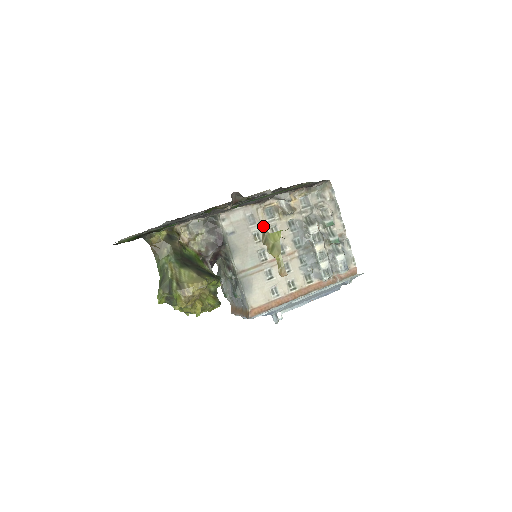
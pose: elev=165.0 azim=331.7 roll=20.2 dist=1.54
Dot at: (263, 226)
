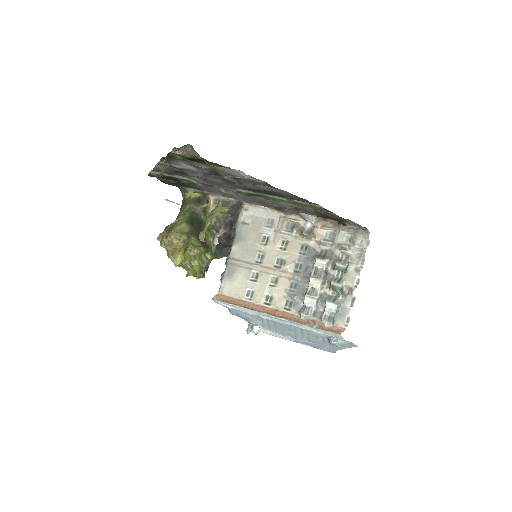
Dot at: (276, 234)
